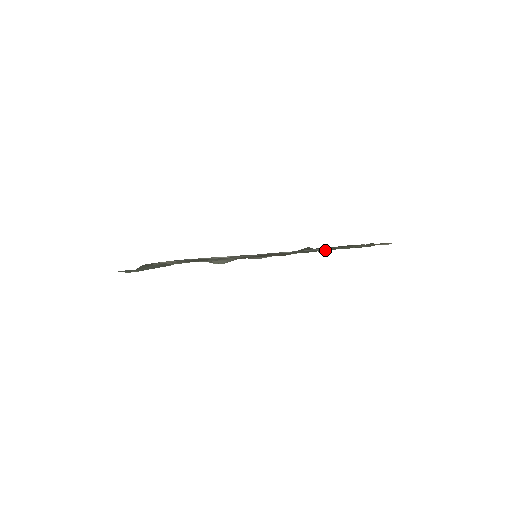
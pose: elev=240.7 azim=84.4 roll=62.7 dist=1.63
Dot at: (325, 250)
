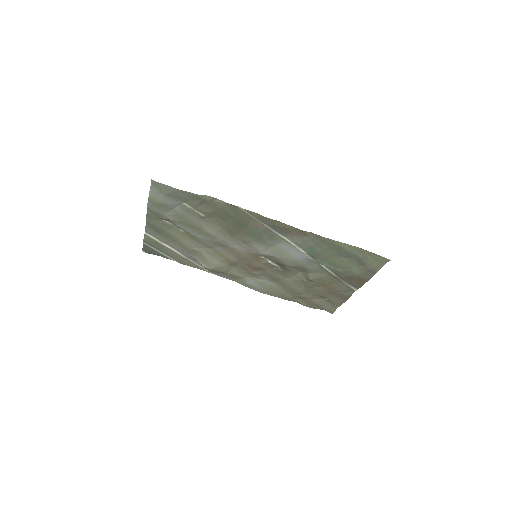
Dot at: (315, 278)
